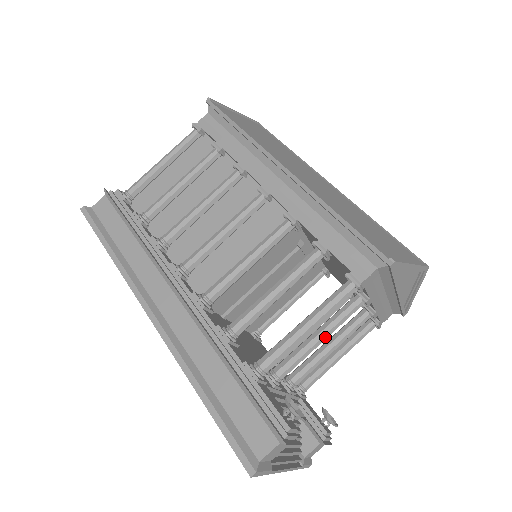
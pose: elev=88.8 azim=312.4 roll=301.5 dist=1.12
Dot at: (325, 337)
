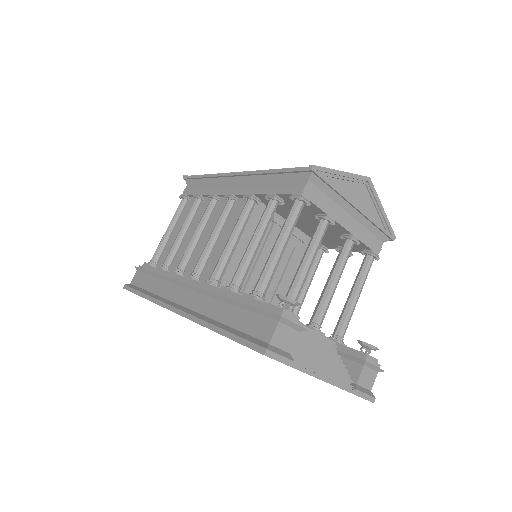
Dot at: (309, 260)
